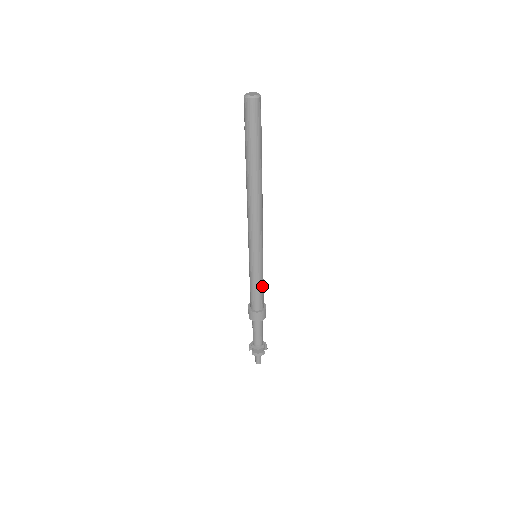
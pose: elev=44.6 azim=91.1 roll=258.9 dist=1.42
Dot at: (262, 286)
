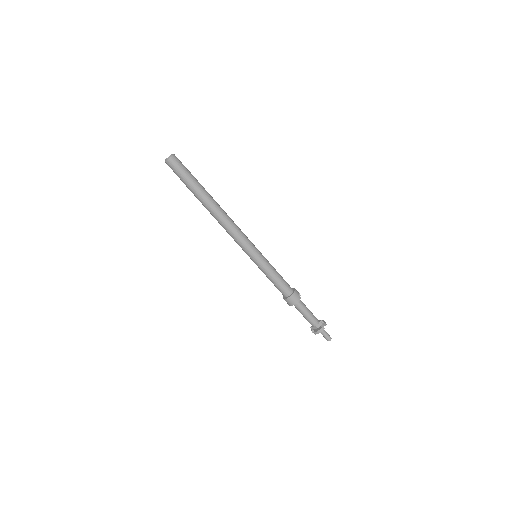
Dot at: (277, 275)
